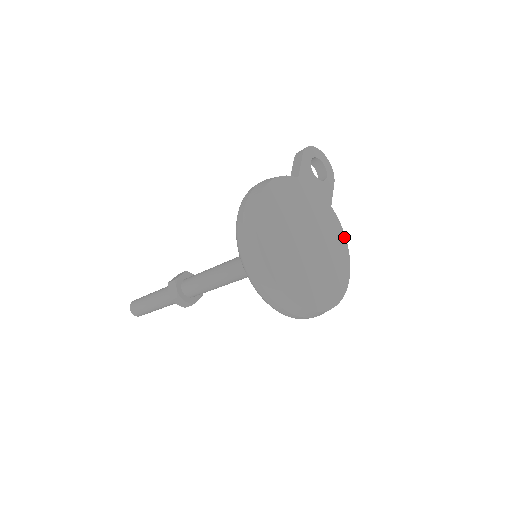
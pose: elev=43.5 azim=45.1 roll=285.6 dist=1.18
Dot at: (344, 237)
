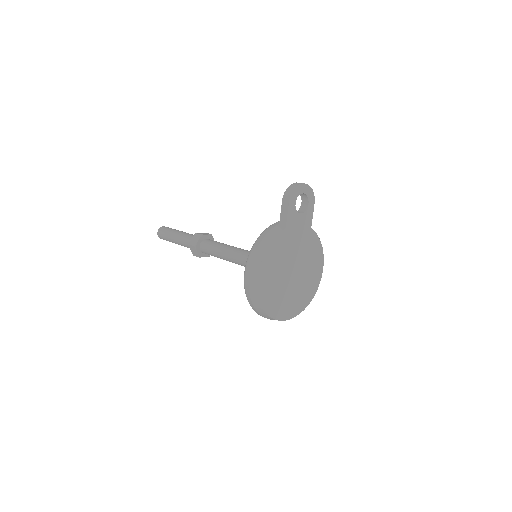
Dot at: (320, 244)
